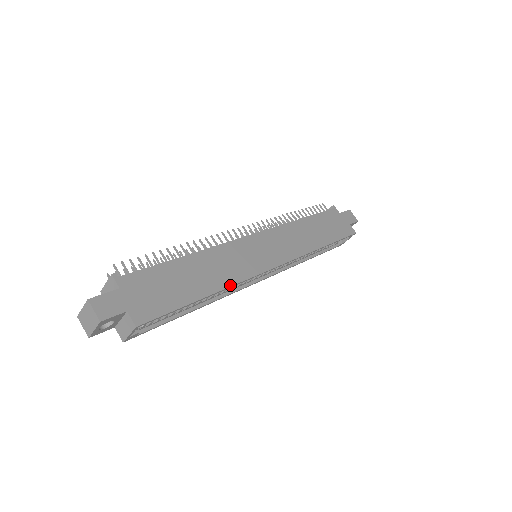
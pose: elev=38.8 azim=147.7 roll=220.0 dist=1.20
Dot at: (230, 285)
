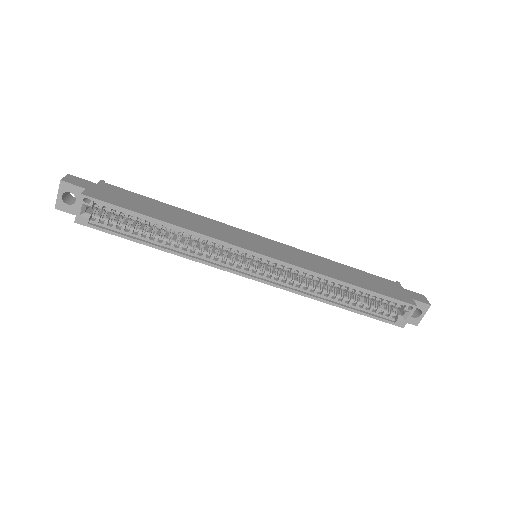
Dot at: (194, 231)
